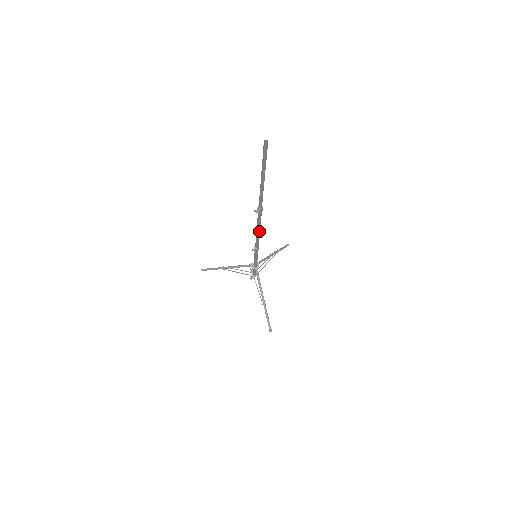
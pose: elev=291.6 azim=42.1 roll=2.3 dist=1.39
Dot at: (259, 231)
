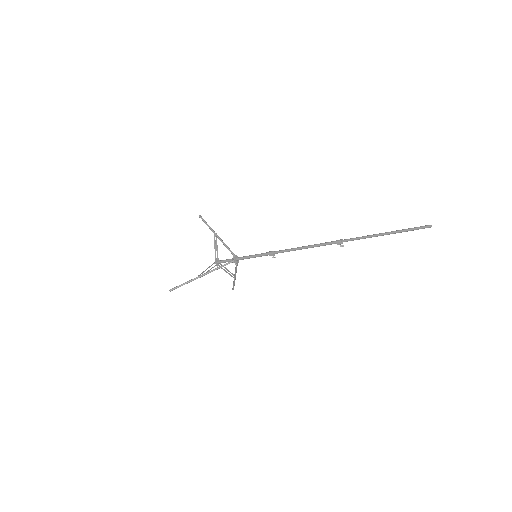
Dot at: (304, 248)
